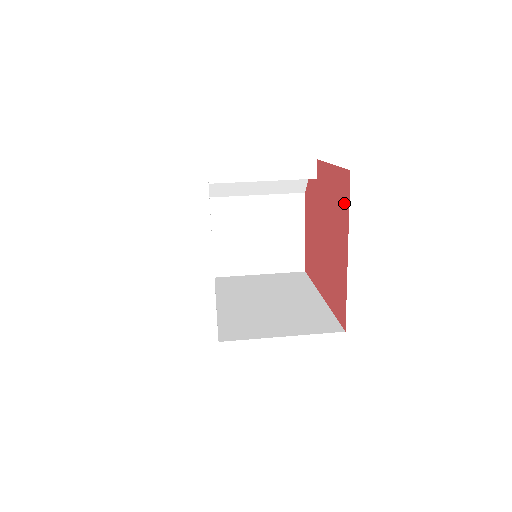
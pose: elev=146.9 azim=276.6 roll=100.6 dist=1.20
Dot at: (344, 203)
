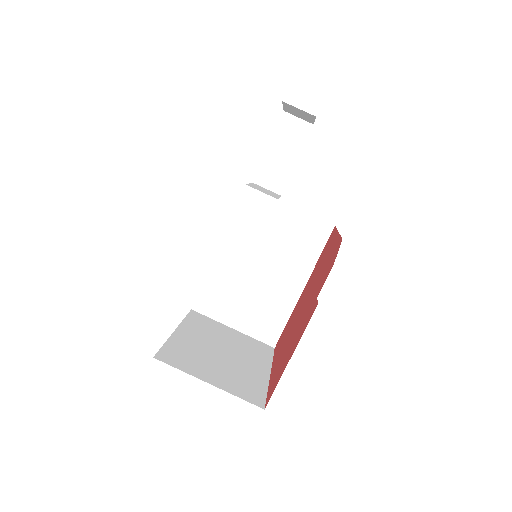
Dot at: (272, 383)
